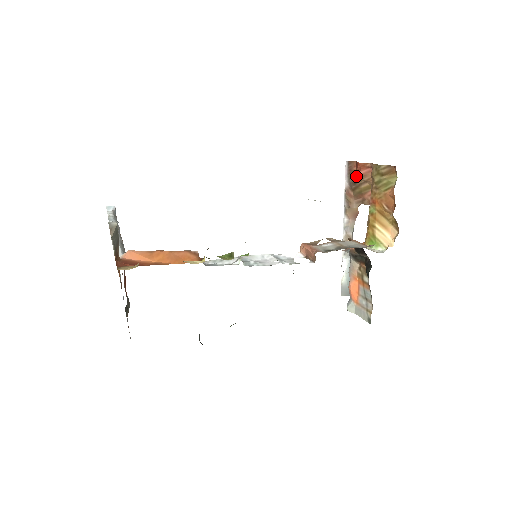
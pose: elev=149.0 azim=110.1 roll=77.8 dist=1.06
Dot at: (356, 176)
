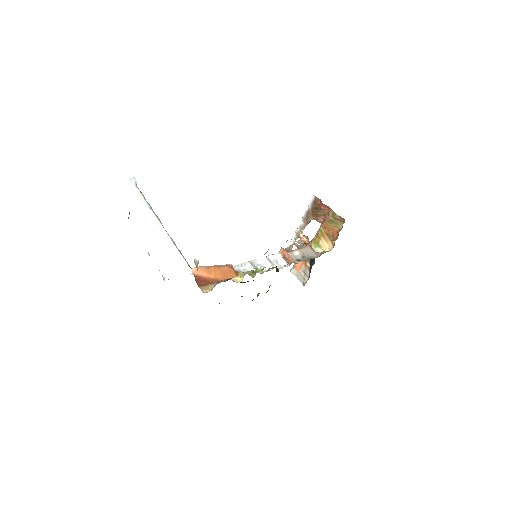
Dot at: (318, 206)
